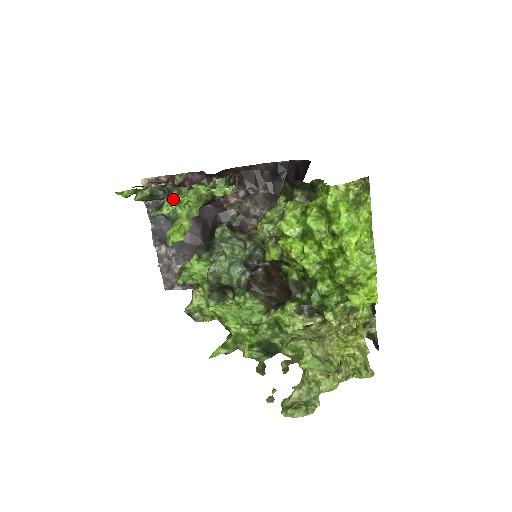
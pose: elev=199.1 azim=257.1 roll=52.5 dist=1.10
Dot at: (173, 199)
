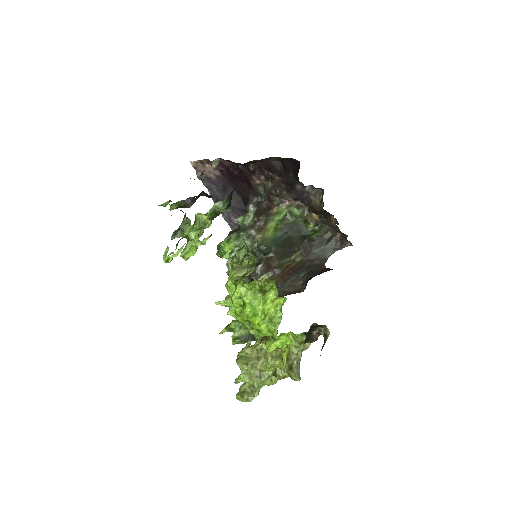
Dot at: (167, 251)
